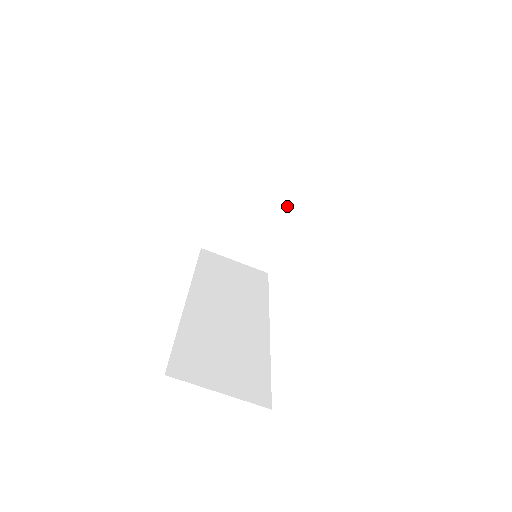
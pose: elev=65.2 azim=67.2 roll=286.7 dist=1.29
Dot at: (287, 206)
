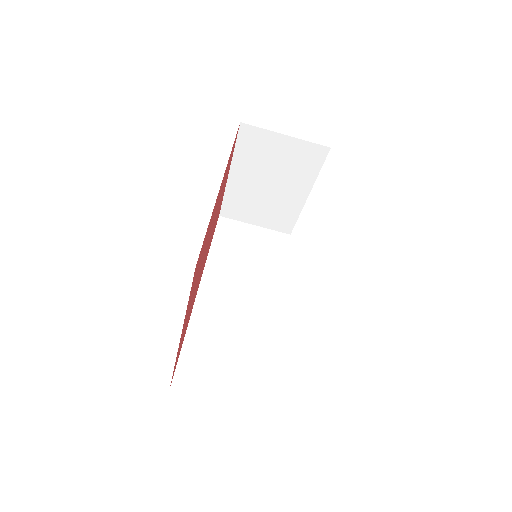
Dot at: (299, 176)
